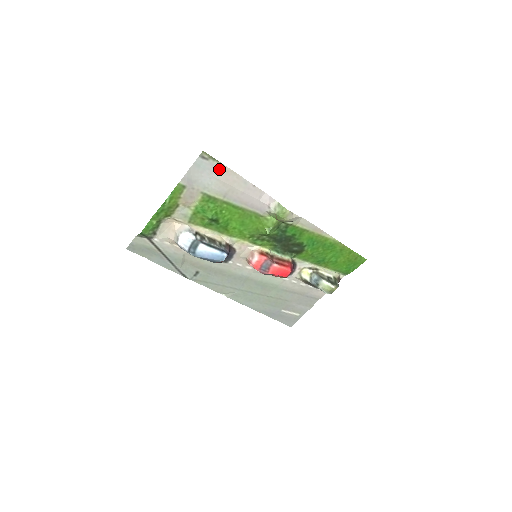
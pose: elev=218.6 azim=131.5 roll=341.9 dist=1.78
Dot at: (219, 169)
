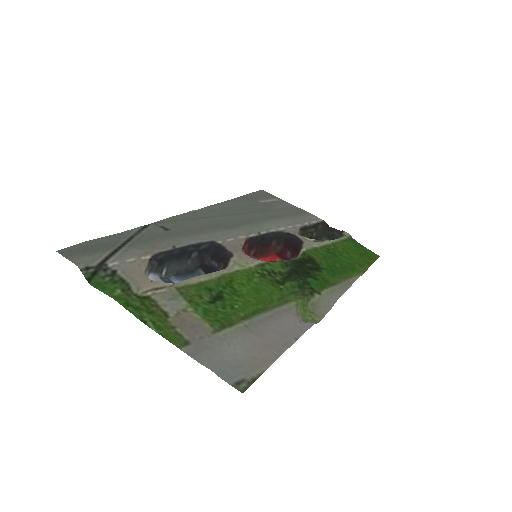
Dot at: (256, 365)
